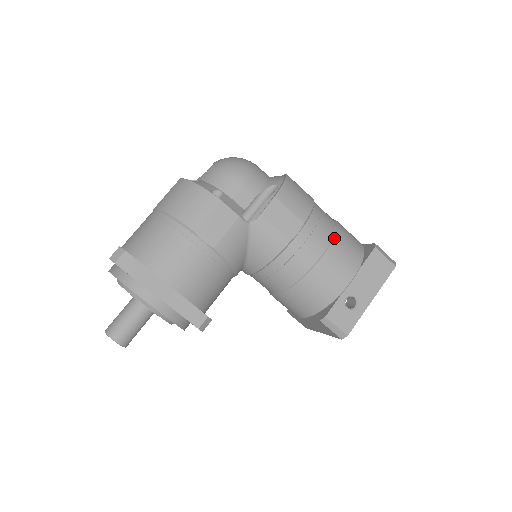
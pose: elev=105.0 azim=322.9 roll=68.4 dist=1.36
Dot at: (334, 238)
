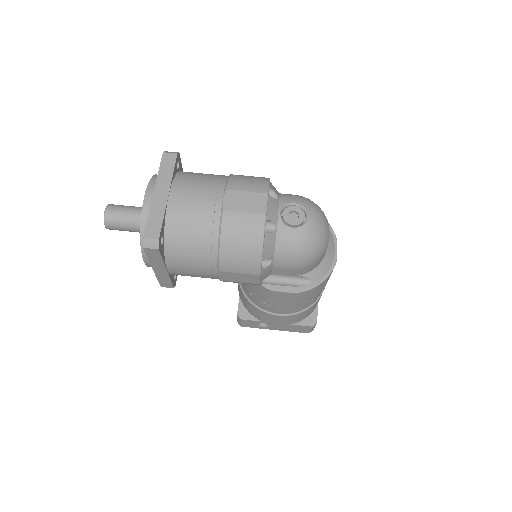
Dot at: (298, 313)
